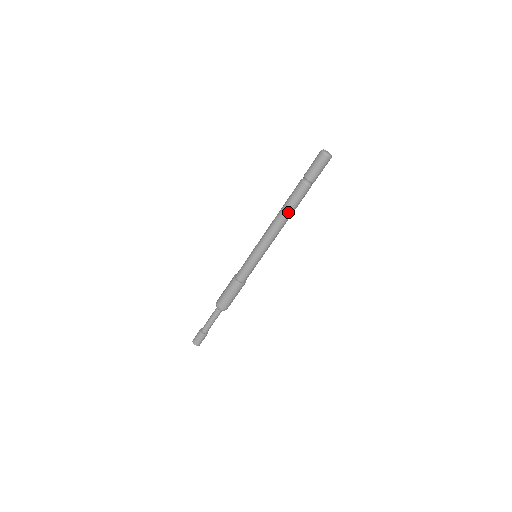
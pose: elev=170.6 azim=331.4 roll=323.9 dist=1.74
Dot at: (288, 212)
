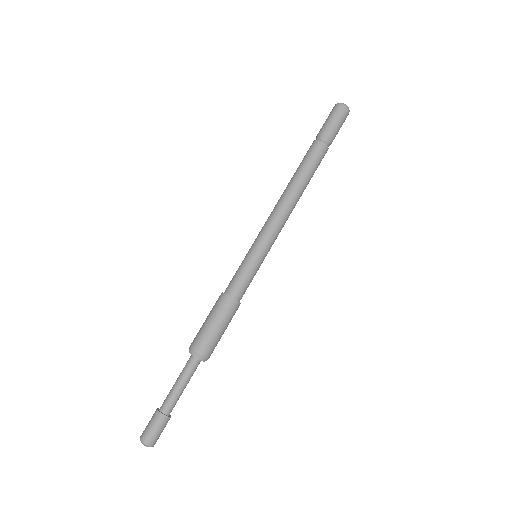
Dot at: (302, 180)
